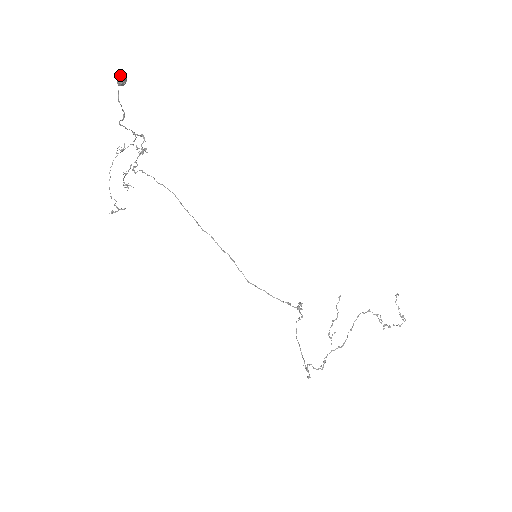
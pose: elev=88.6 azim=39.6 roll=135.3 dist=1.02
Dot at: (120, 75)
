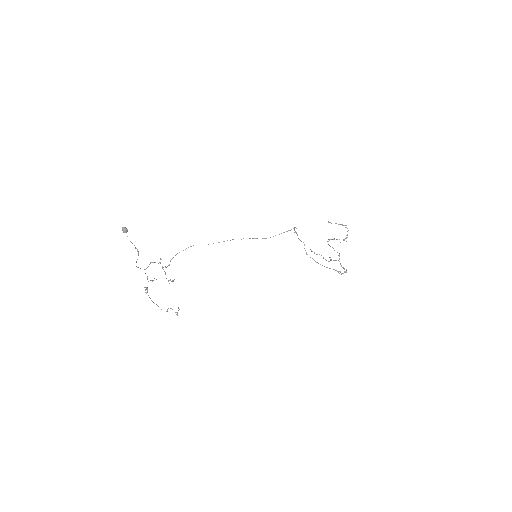
Dot at: (122, 228)
